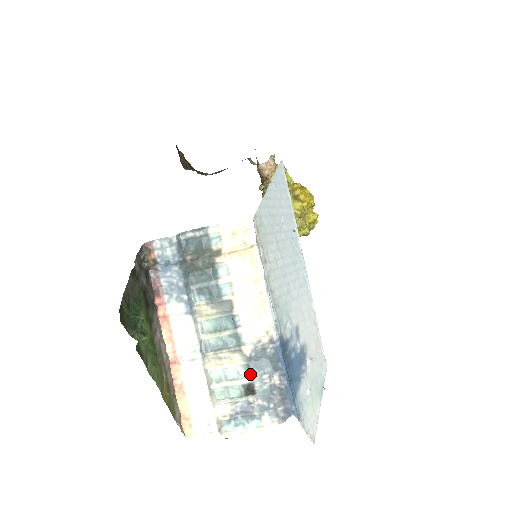
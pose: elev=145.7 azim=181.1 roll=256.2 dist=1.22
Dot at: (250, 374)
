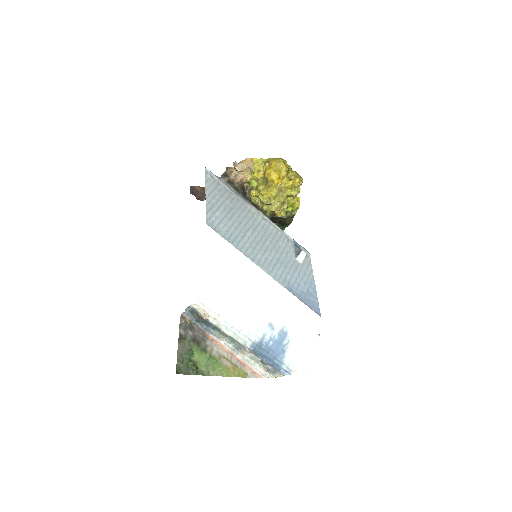
Dot at: (258, 357)
